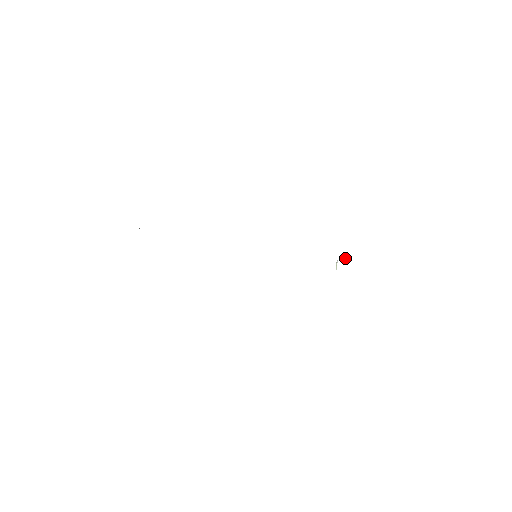
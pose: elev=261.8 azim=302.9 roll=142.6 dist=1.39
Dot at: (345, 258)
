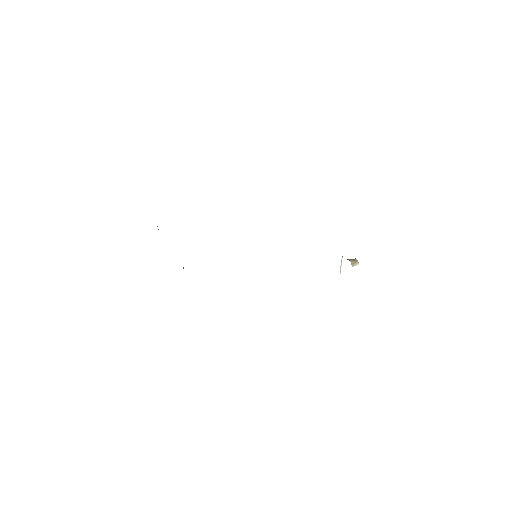
Dot at: (354, 261)
